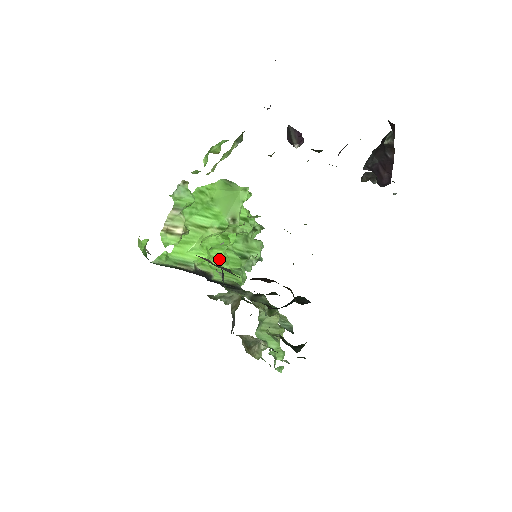
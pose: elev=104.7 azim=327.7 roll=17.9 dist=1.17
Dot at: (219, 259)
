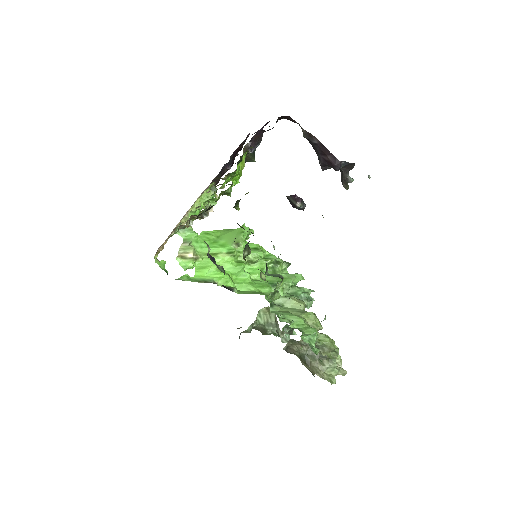
Dot at: (244, 283)
